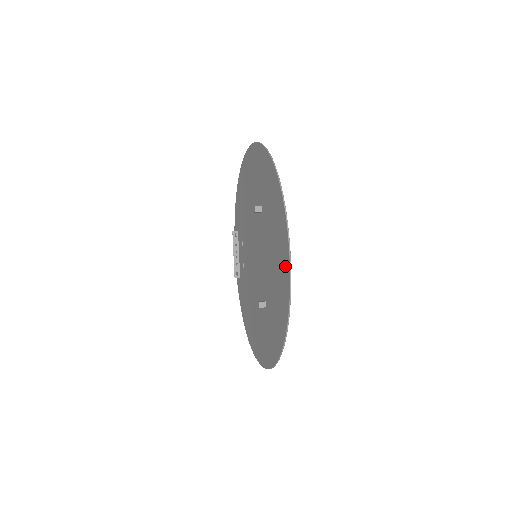
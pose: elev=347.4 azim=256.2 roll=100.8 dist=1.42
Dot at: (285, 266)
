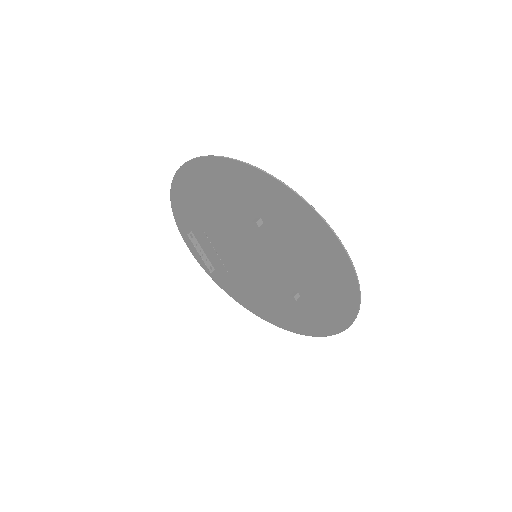
Dot at: (343, 271)
